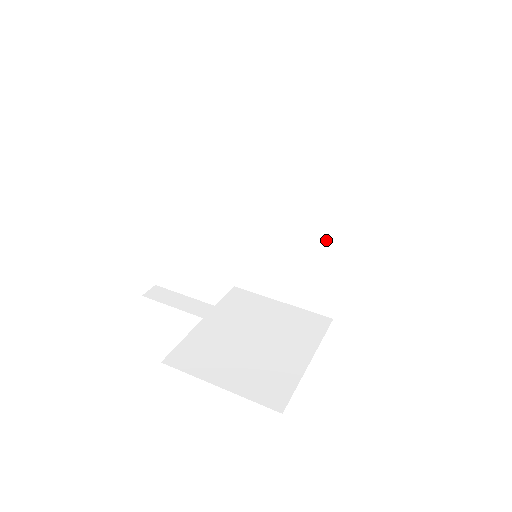
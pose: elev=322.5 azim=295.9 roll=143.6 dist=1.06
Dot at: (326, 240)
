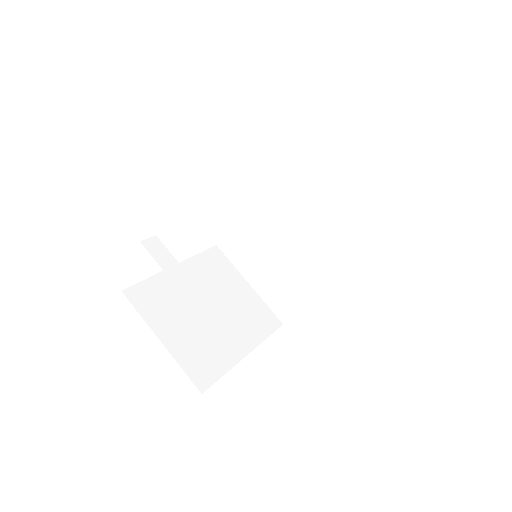
Dot at: (319, 265)
